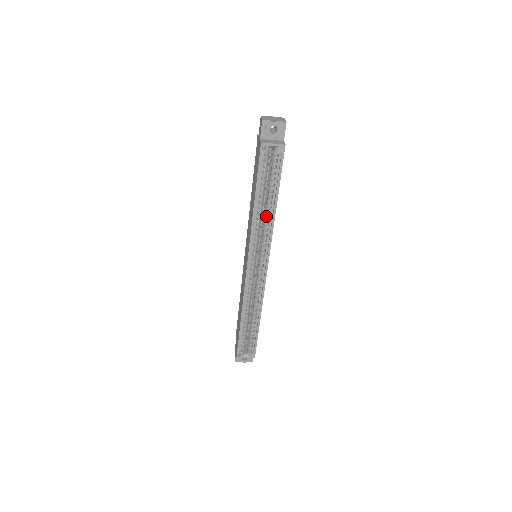
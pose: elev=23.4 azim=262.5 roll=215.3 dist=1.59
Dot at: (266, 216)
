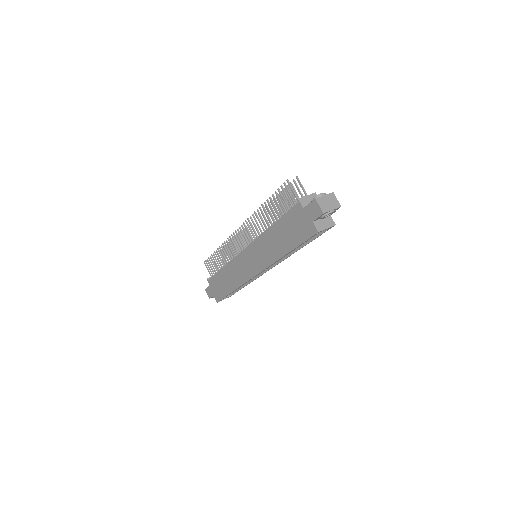
Dot at: occluded
